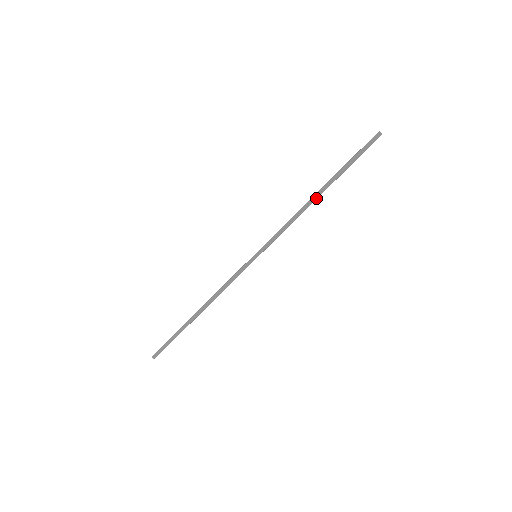
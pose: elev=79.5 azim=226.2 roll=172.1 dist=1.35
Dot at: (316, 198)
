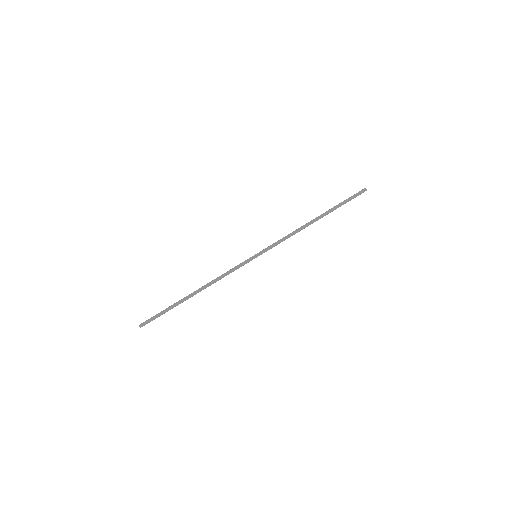
Dot at: occluded
